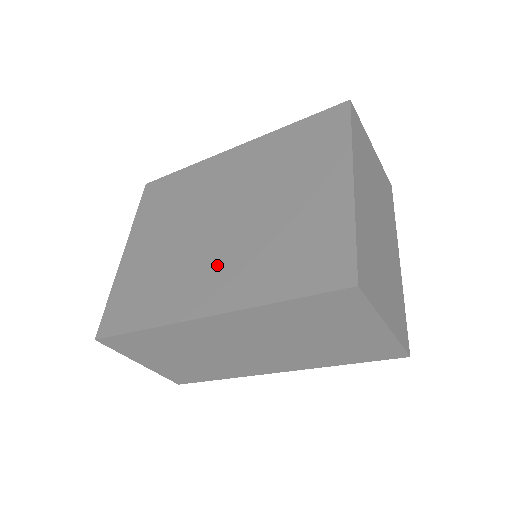
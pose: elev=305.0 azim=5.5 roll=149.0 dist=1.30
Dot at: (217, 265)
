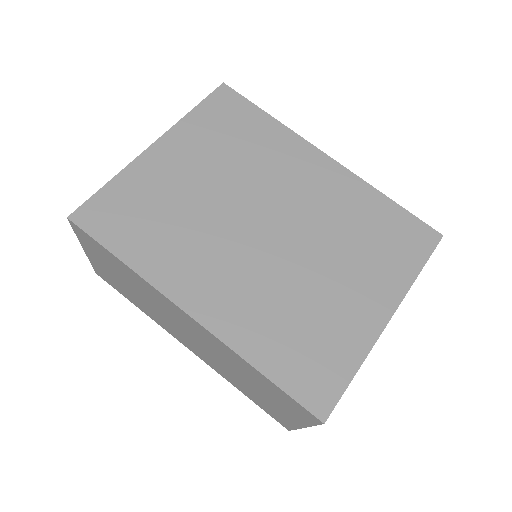
Dot at: (233, 273)
